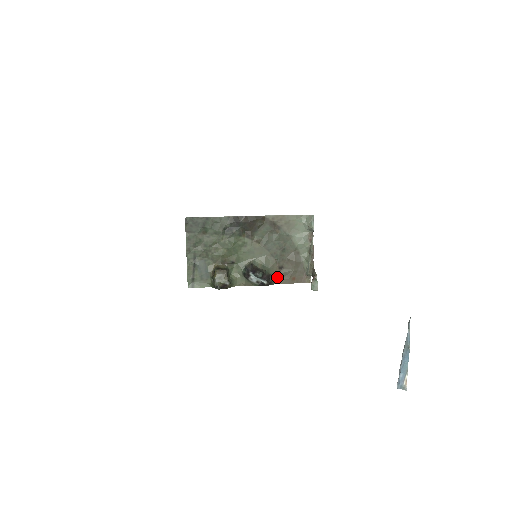
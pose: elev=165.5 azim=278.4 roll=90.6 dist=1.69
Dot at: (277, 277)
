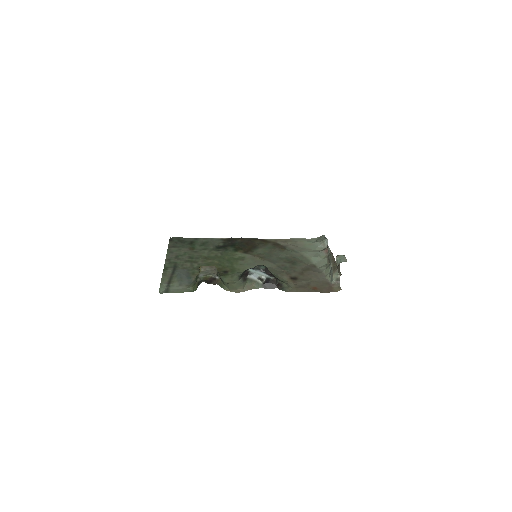
Dot at: (290, 286)
